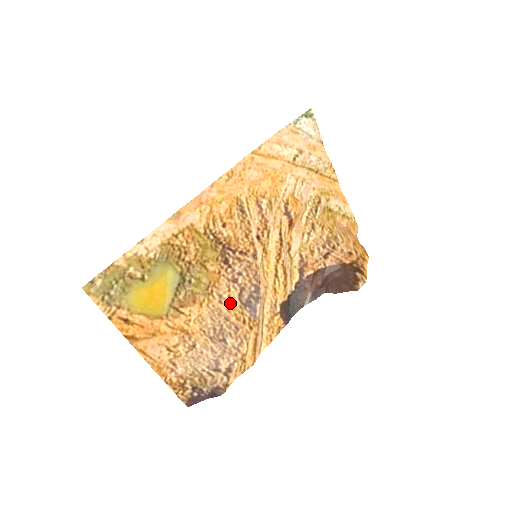
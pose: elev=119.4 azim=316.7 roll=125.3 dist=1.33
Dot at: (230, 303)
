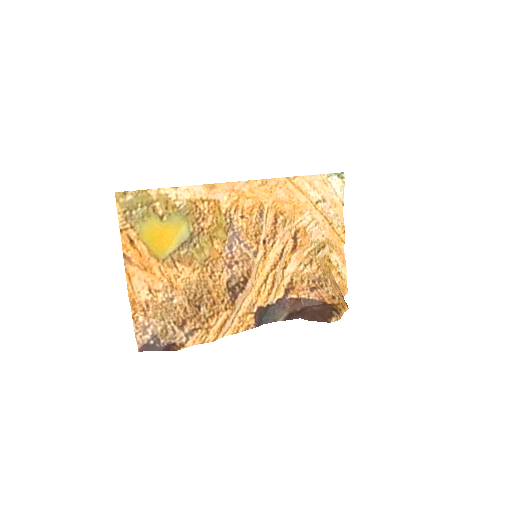
Dot at: (218, 282)
